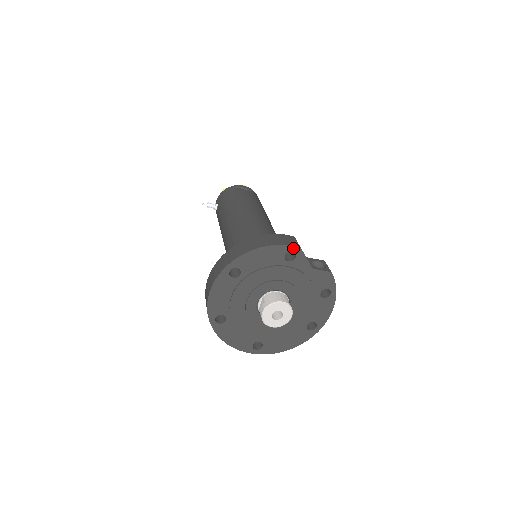
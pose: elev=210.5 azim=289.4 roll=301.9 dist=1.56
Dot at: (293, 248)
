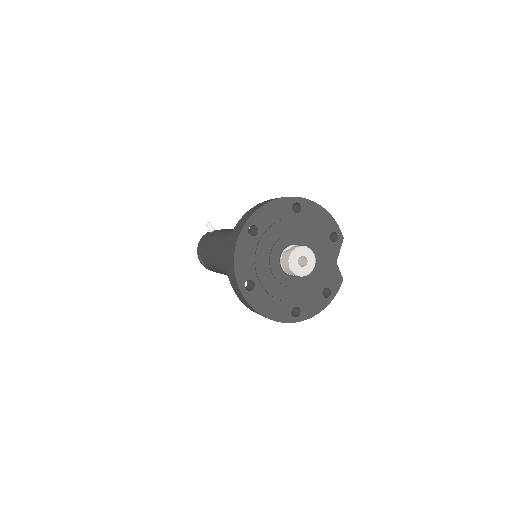
Dot at: (340, 233)
